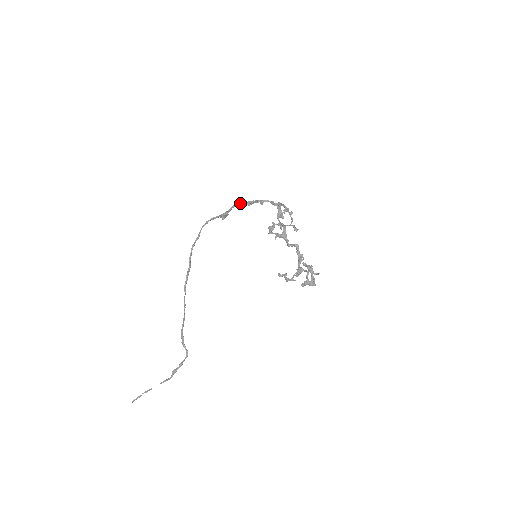
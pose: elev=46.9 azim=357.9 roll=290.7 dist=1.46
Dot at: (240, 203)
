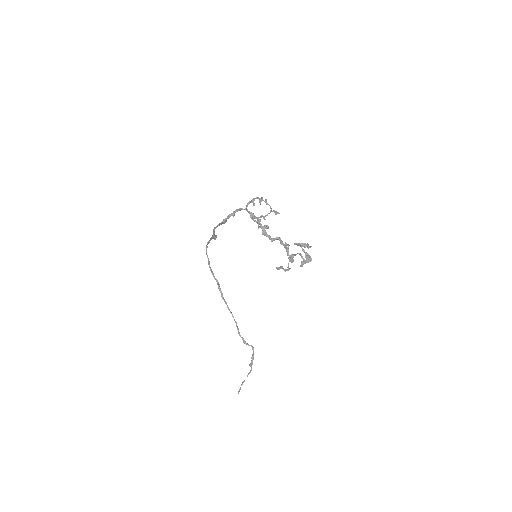
Dot at: (216, 226)
